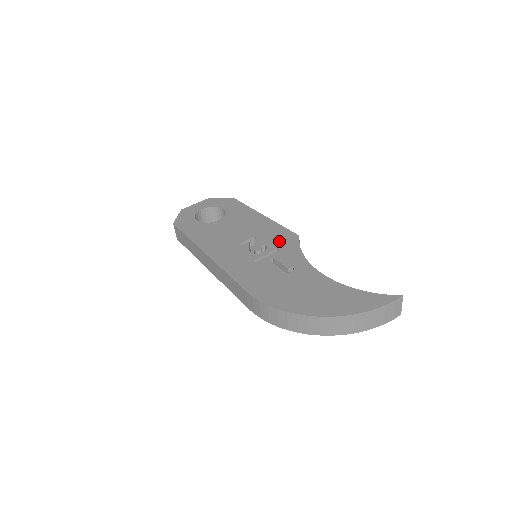
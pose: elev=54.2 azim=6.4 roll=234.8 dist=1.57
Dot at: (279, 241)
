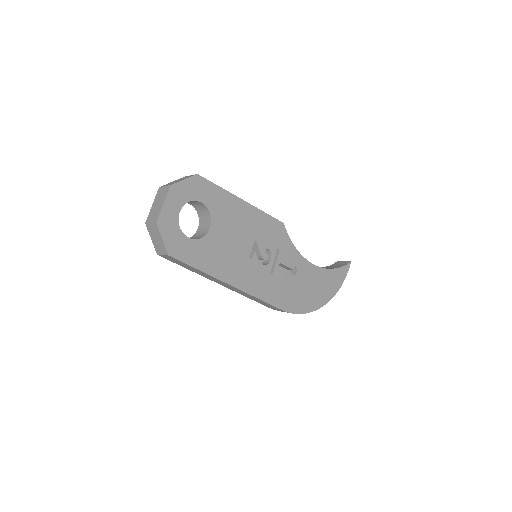
Dot at: (275, 239)
